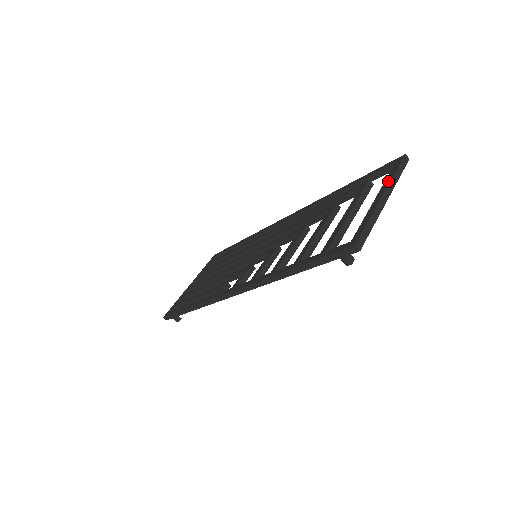
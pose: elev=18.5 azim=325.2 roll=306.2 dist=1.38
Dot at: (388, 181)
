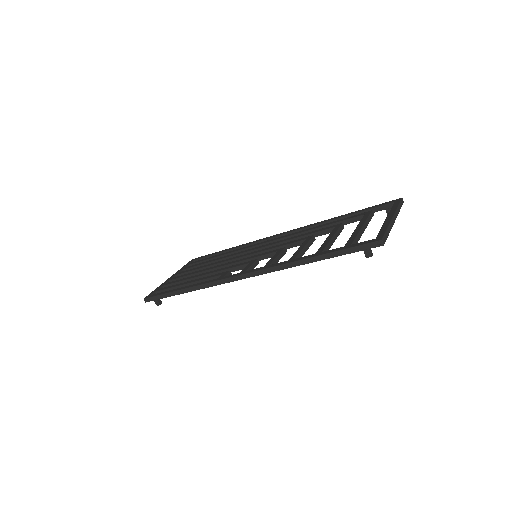
Dot at: (394, 210)
